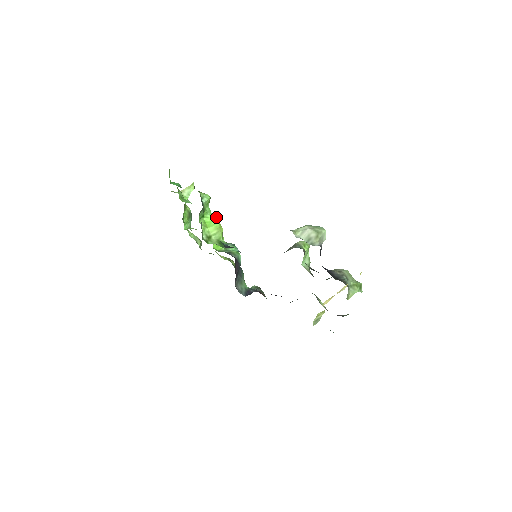
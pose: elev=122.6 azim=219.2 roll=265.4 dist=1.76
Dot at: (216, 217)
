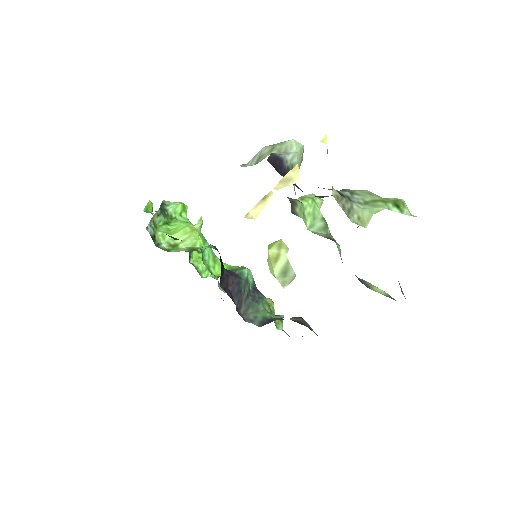
Dot at: (190, 223)
